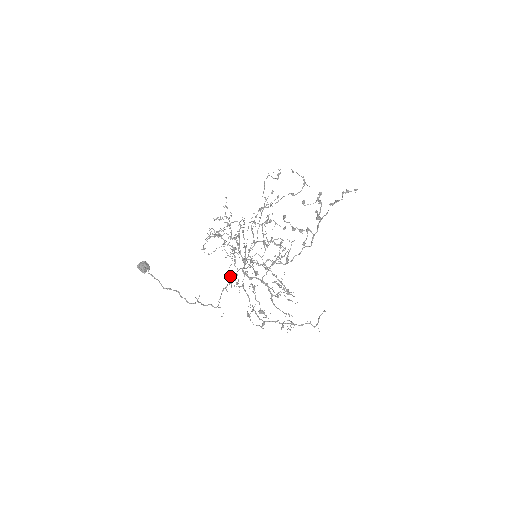
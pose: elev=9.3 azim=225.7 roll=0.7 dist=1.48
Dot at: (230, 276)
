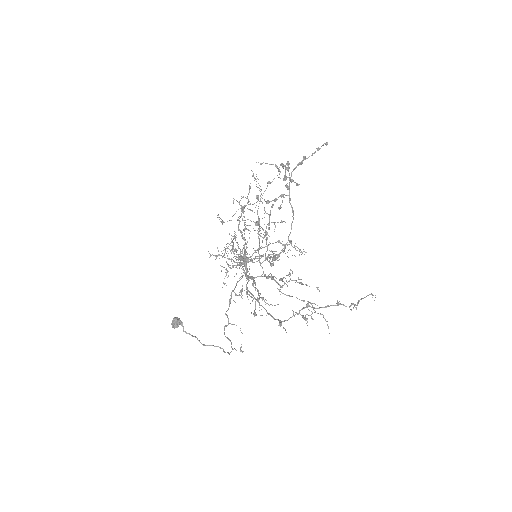
Dot at: occluded
